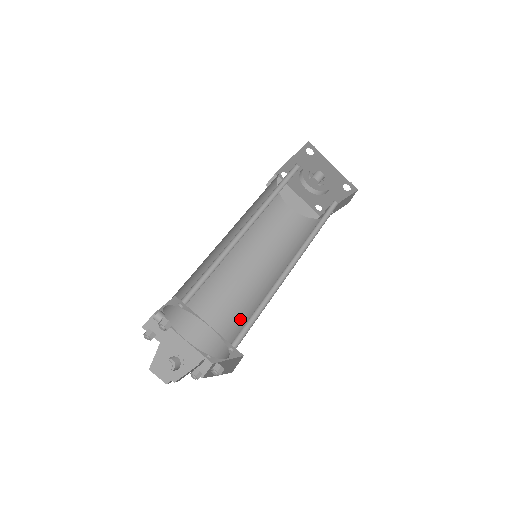
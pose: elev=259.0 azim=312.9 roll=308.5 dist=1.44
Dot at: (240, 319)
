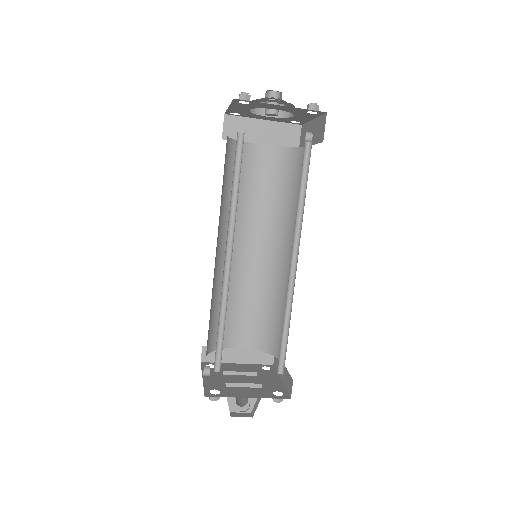
Dot at: (276, 309)
